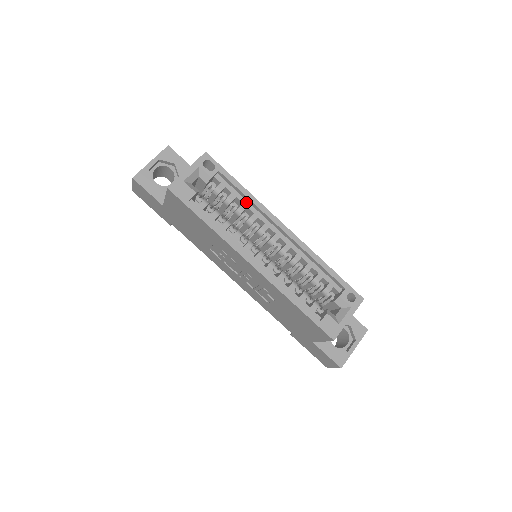
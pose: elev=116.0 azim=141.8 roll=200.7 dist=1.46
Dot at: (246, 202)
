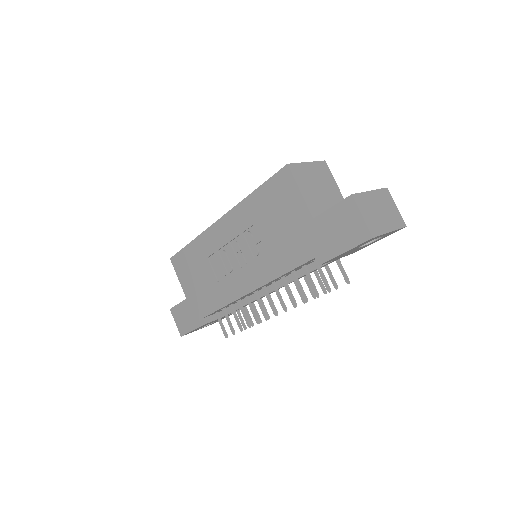
Dot at: occluded
